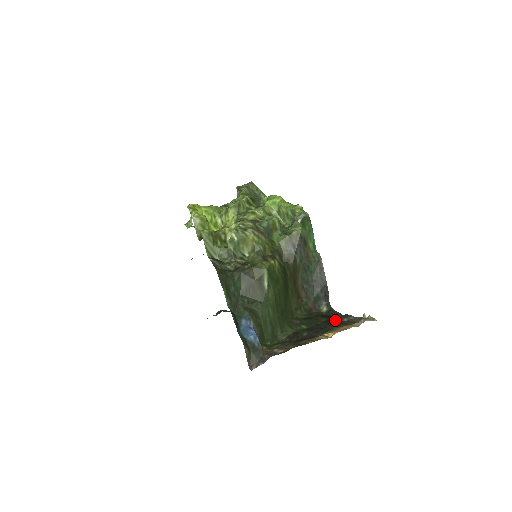
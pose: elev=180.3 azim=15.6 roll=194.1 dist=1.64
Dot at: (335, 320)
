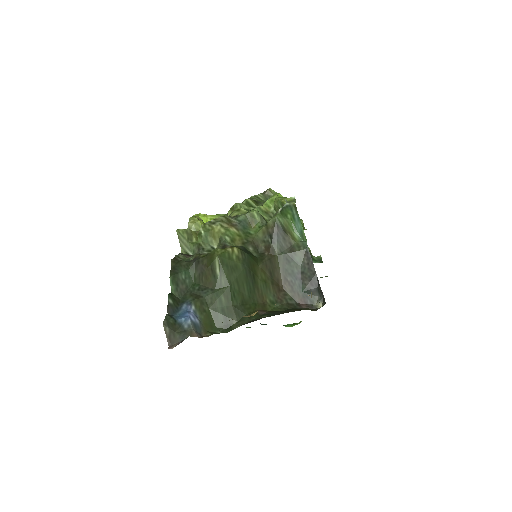
Dot at: occluded
